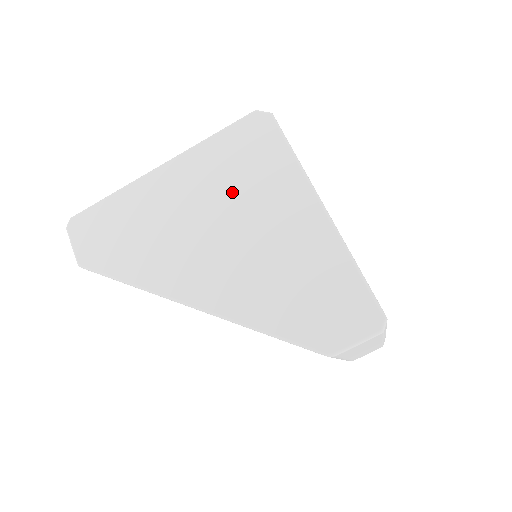
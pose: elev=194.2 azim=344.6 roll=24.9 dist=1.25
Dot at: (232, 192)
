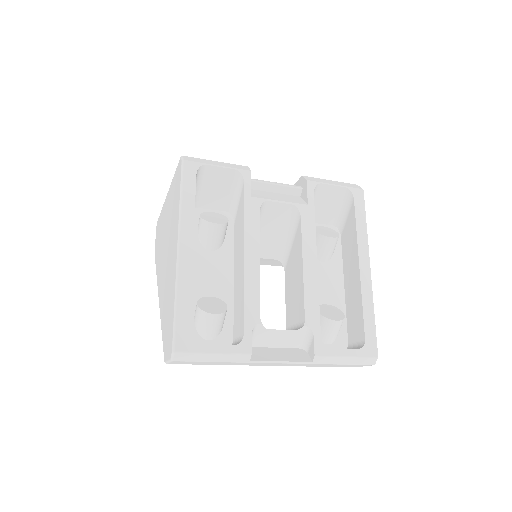
Dot at: (170, 224)
